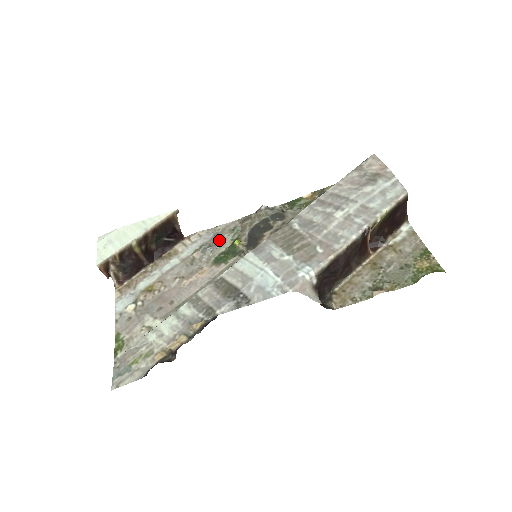
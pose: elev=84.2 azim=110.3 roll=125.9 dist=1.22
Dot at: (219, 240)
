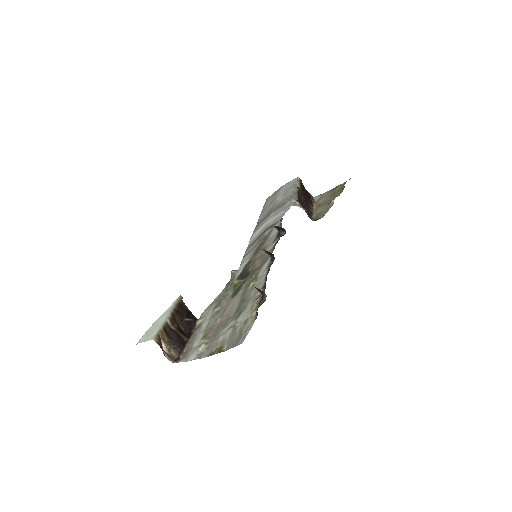
Dot at: (223, 297)
